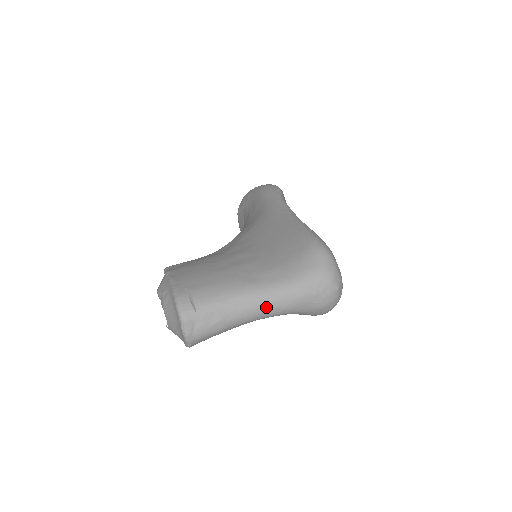
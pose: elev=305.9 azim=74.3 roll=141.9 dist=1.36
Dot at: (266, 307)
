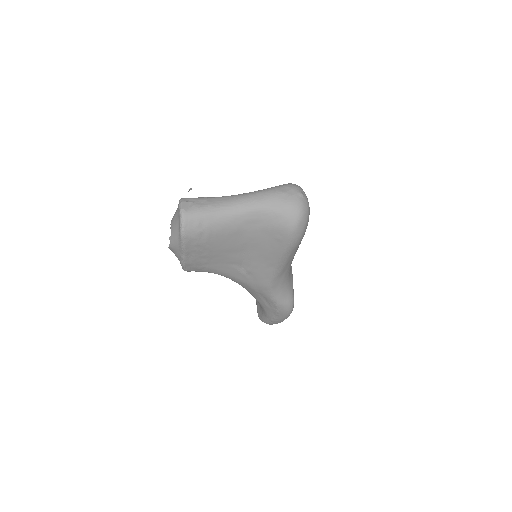
Dot at: (245, 200)
